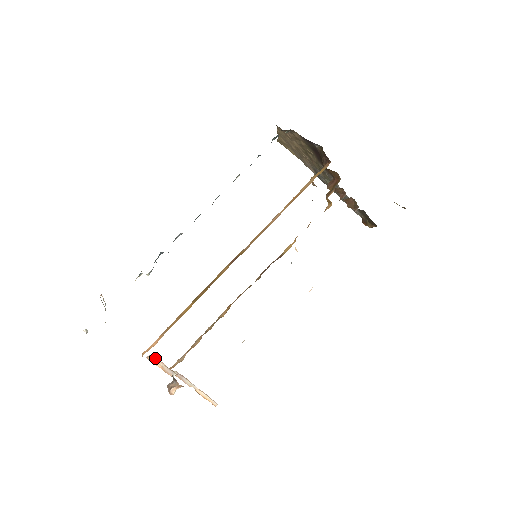
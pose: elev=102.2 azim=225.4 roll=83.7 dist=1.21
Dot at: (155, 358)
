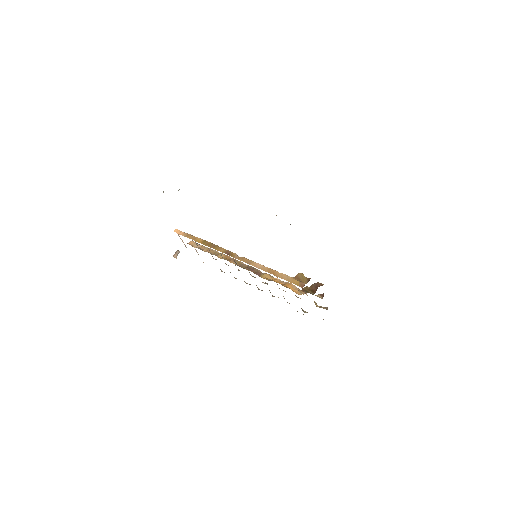
Dot at: occluded
